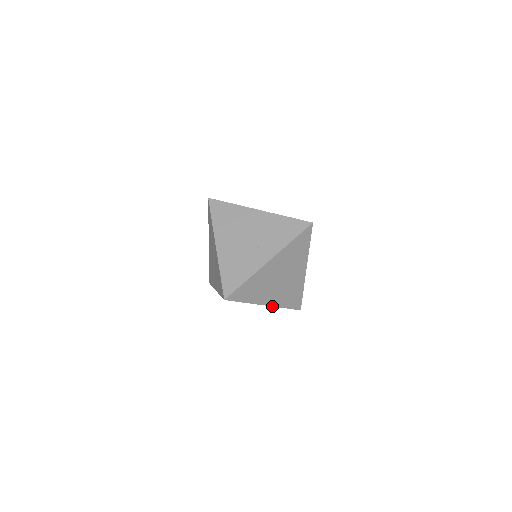
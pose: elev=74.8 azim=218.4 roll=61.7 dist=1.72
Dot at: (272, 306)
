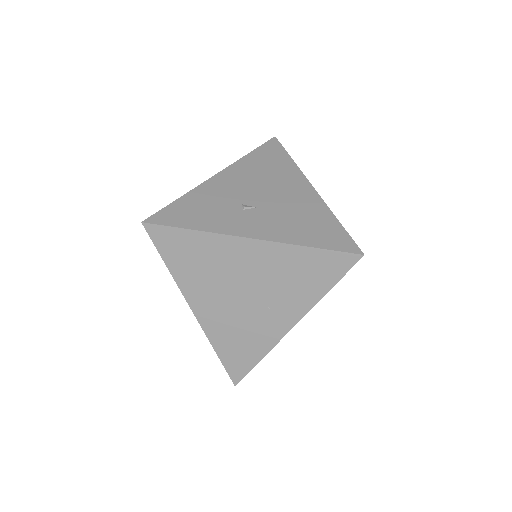
Dot at: occluded
